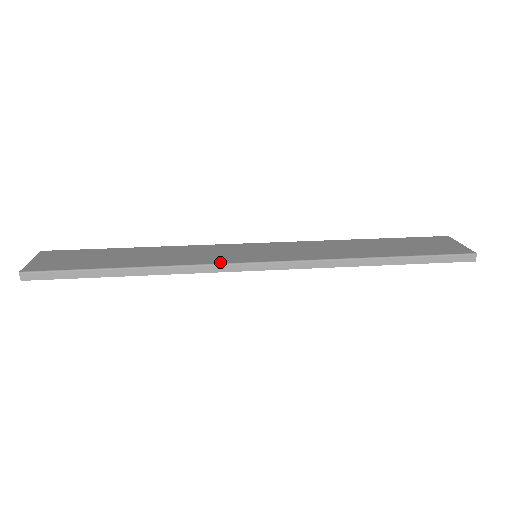
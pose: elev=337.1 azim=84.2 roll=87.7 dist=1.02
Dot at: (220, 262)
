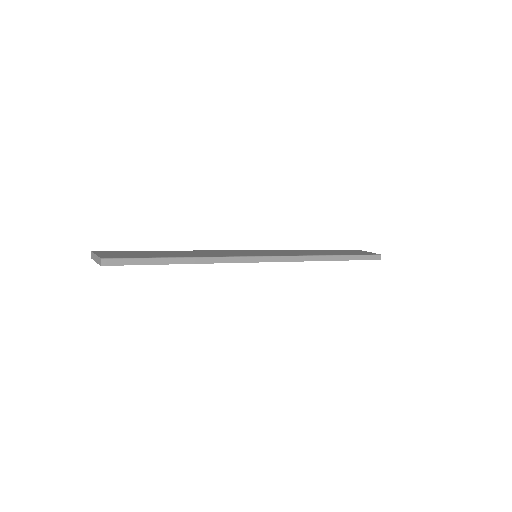
Dot at: (242, 256)
